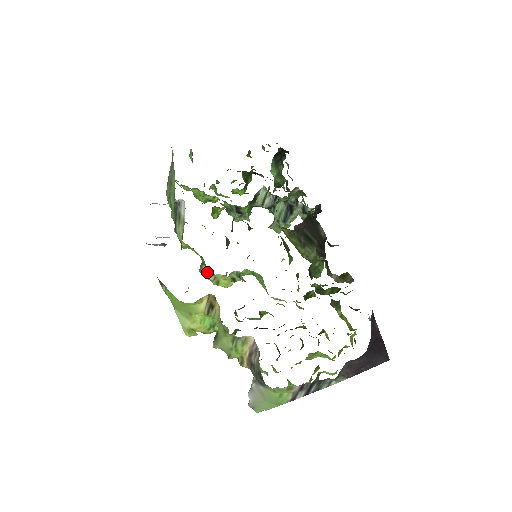
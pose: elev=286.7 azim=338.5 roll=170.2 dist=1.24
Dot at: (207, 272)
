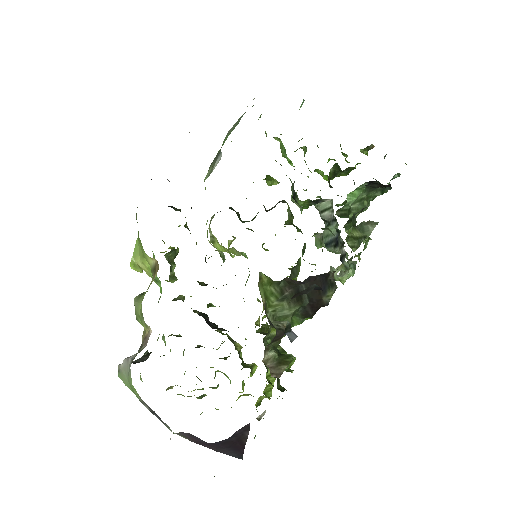
Dot at: occluded
